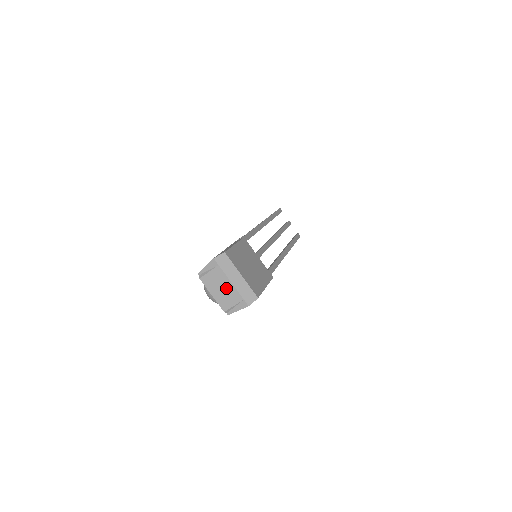
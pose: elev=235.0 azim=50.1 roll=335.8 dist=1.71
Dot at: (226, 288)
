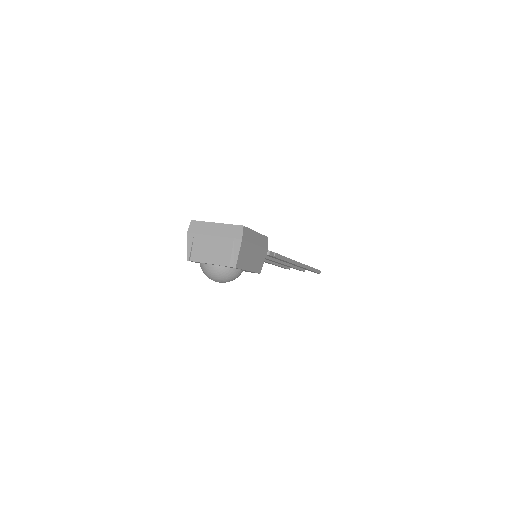
Dot at: (214, 245)
